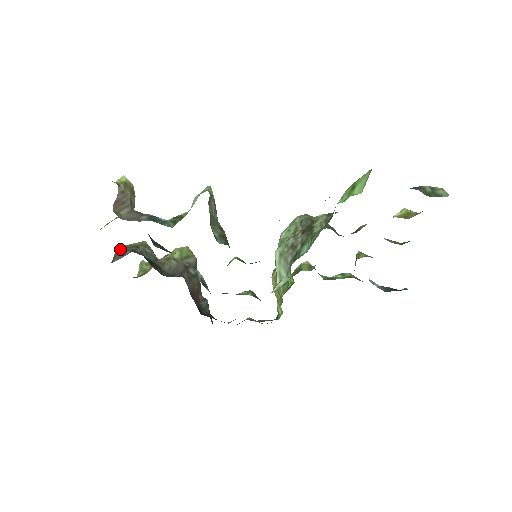
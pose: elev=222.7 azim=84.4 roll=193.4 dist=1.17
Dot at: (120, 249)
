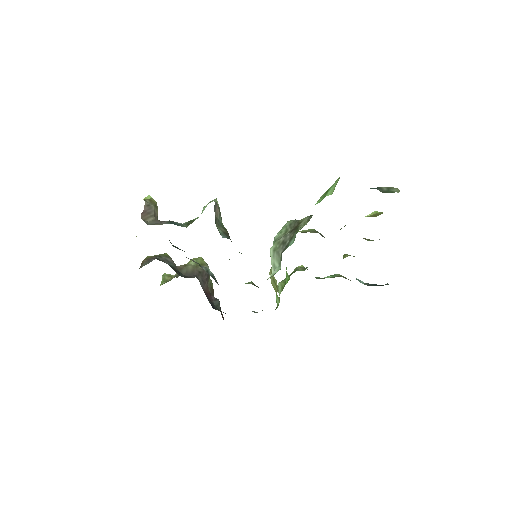
Dot at: (146, 258)
